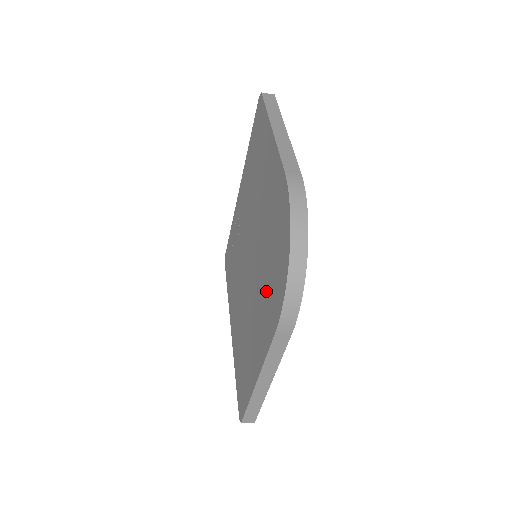
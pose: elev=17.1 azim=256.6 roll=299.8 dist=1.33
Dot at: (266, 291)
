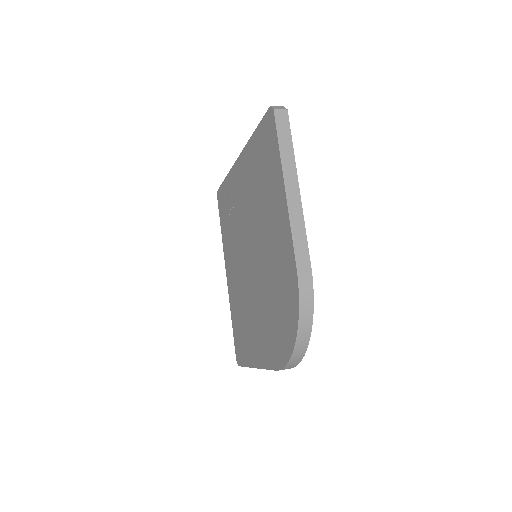
Dot at: (268, 325)
